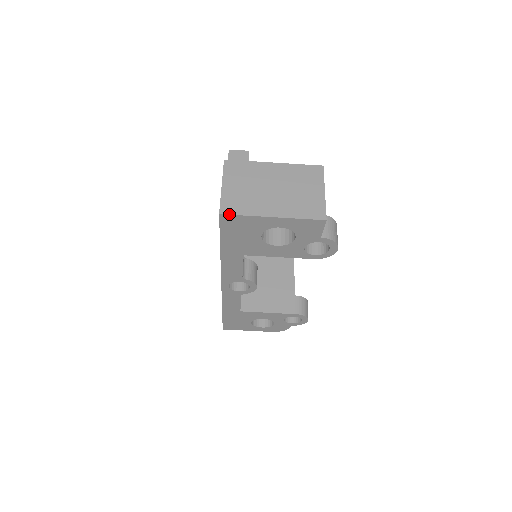
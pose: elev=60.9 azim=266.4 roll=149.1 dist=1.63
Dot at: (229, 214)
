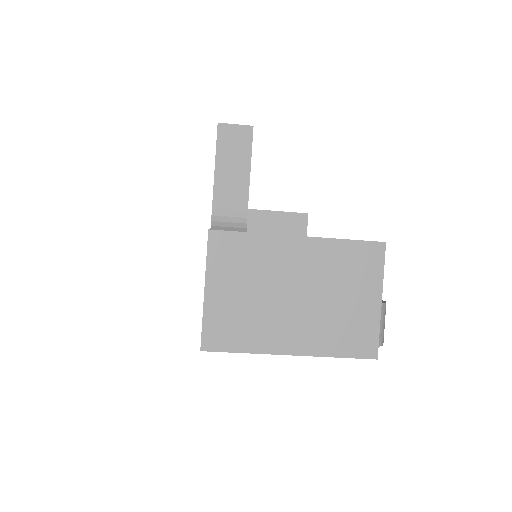
Dot at: (217, 351)
